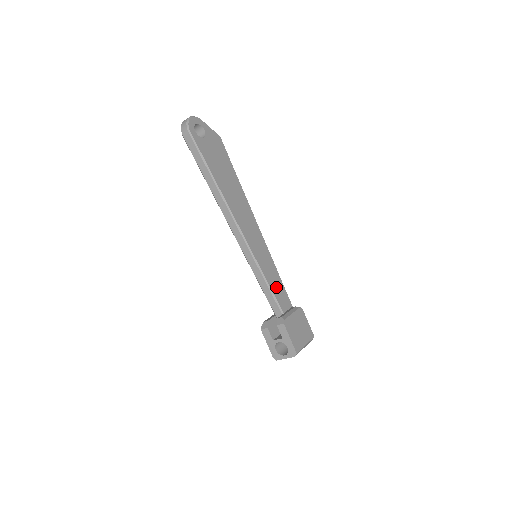
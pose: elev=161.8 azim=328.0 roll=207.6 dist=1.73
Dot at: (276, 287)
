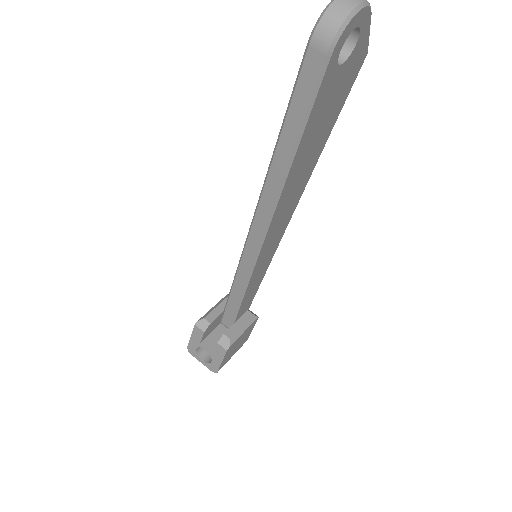
Dot at: (250, 294)
